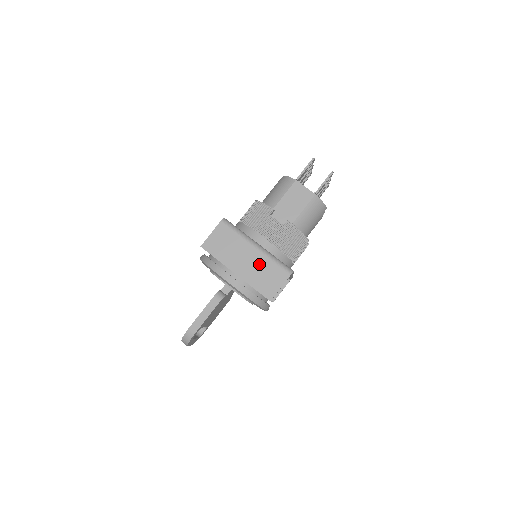
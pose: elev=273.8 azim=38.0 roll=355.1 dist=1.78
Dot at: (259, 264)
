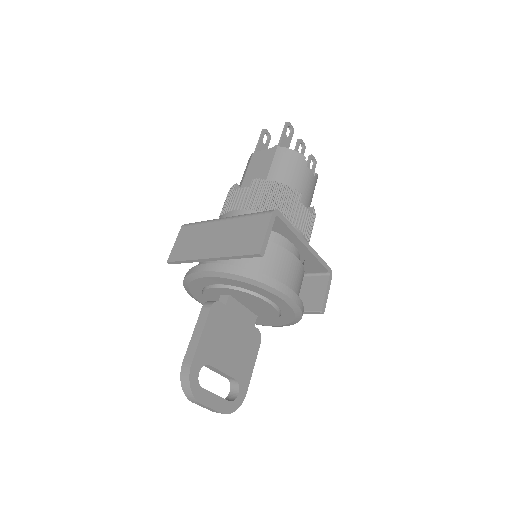
Dot at: (232, 230)
